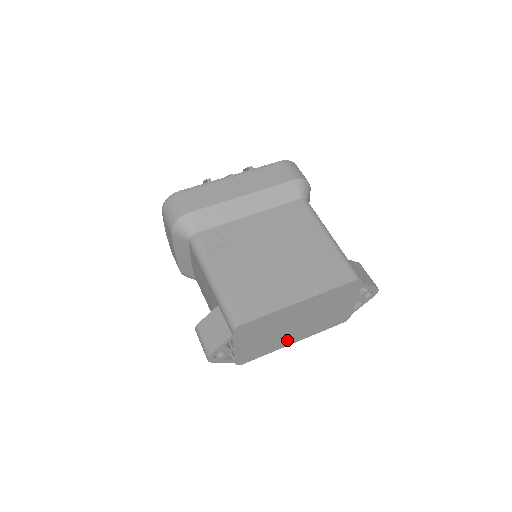
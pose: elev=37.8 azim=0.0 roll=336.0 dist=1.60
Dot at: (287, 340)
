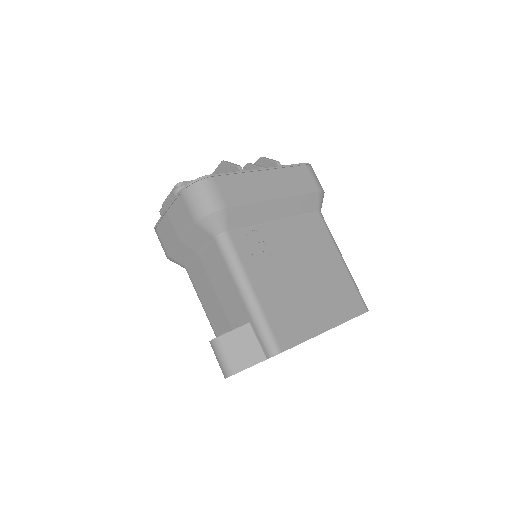
Dot at: occluded
